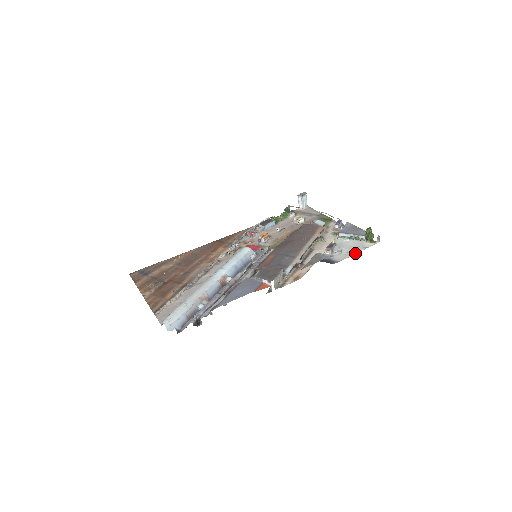
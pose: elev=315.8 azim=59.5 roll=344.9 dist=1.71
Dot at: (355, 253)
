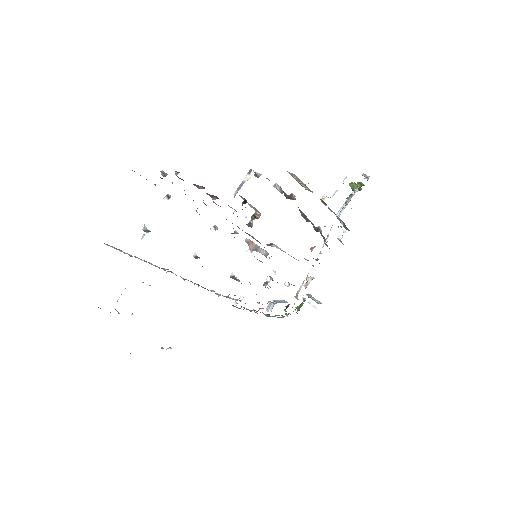
Dot at: occluded
